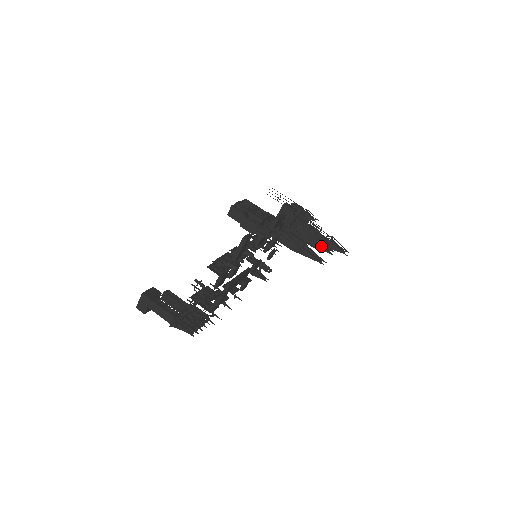
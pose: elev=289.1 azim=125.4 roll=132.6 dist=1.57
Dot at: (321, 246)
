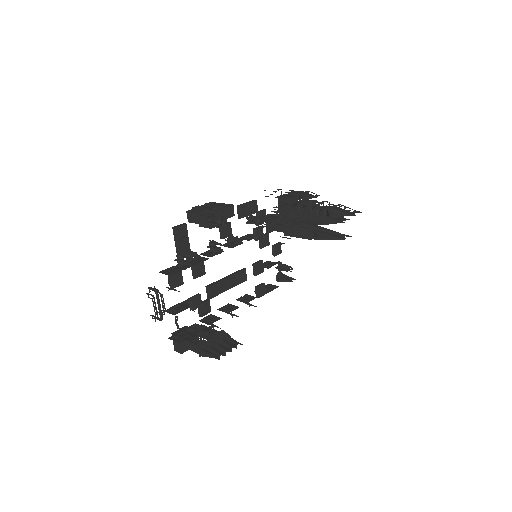
Dot at: (329, 220)
